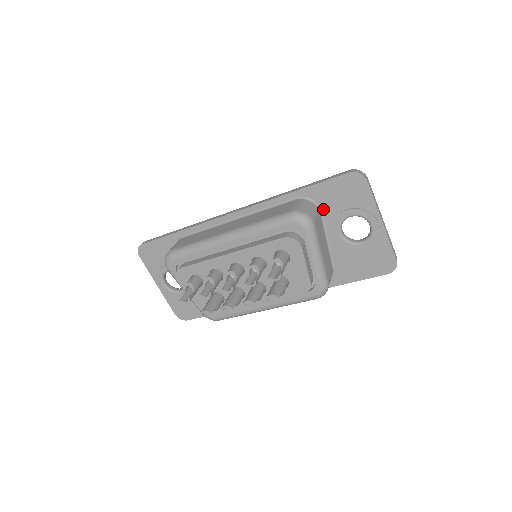
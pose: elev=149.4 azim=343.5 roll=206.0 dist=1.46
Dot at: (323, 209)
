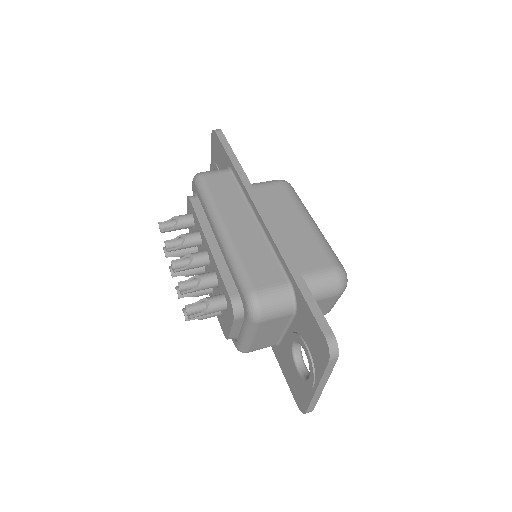
Dot at: (297, 316)
